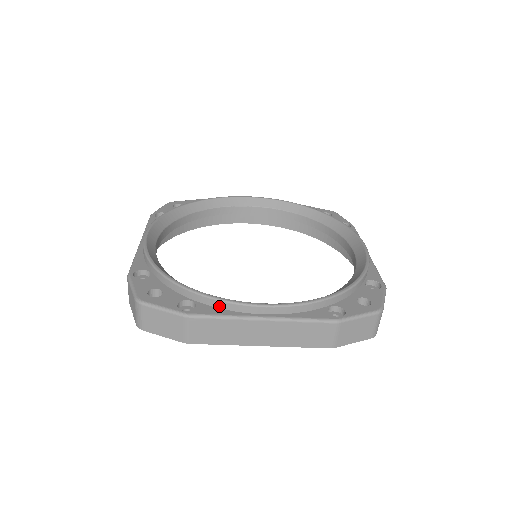
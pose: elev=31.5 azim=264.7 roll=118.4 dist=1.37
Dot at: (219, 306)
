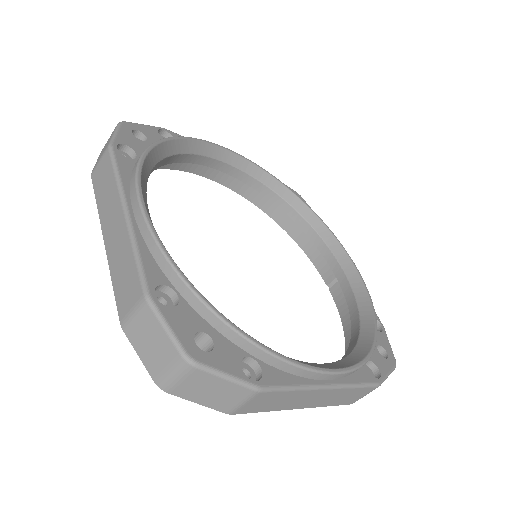
Dot at: (288, 370)
